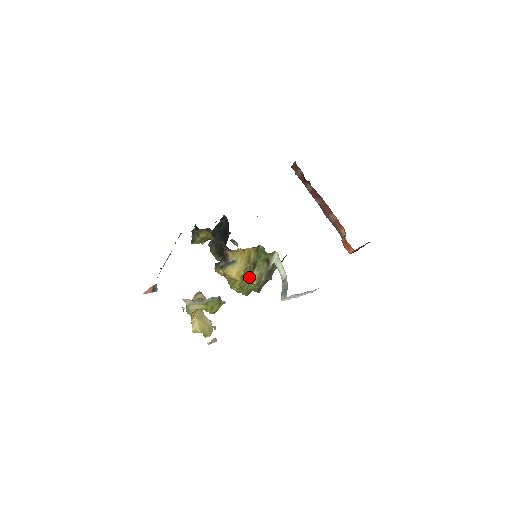
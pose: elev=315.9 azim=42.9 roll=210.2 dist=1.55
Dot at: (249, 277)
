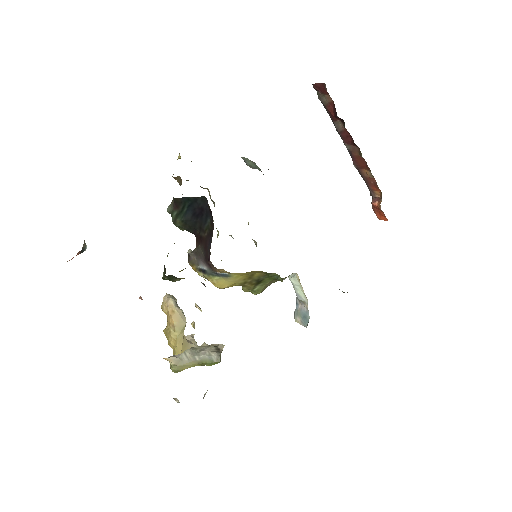
Dot at: (248, 289)
